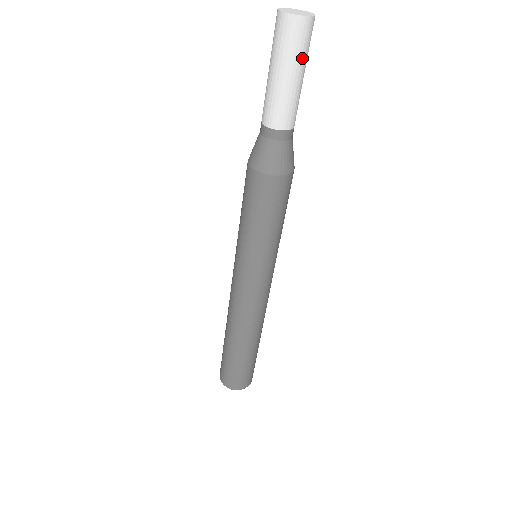
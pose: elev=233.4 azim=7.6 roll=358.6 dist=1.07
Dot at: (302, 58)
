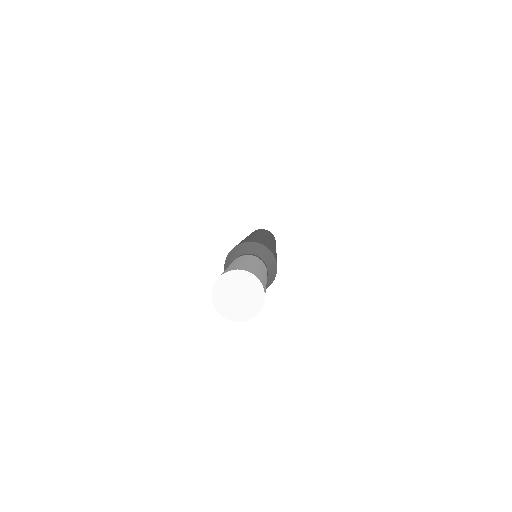
Dot at: occluded
